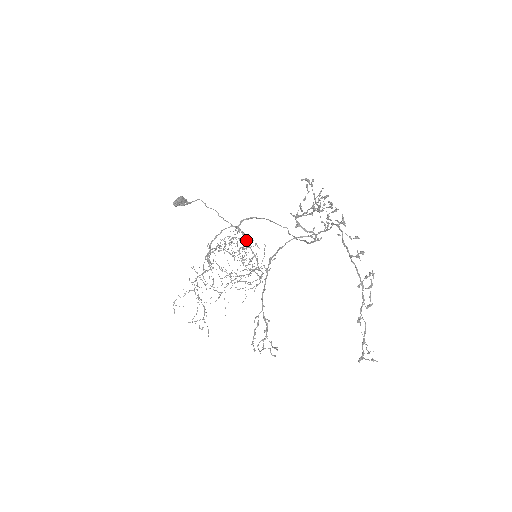
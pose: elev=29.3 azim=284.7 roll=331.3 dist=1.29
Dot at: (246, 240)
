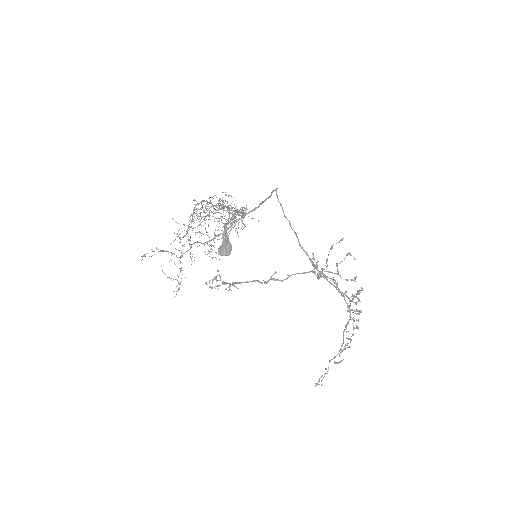
Dot at: (242, 214)
